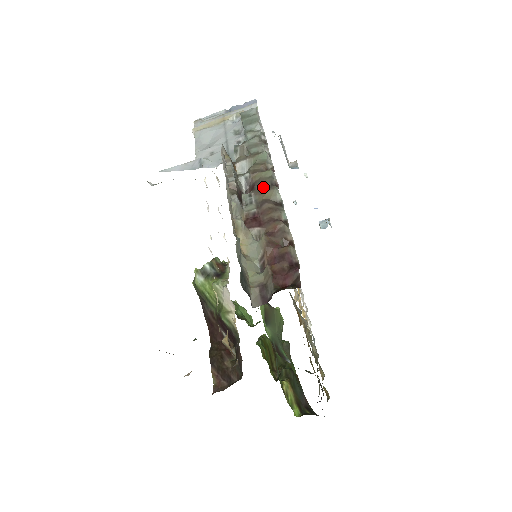
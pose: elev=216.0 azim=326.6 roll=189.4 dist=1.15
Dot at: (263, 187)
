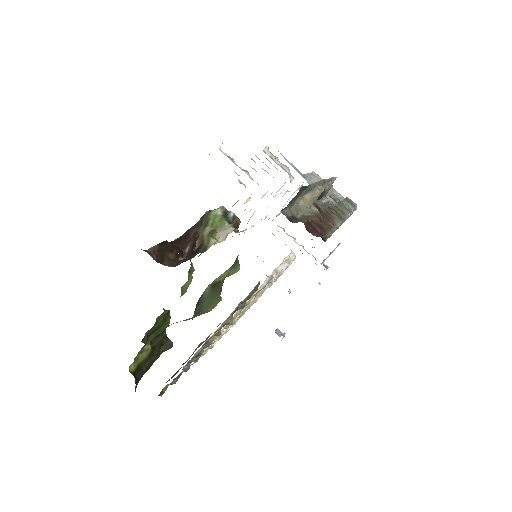
Dot at: (335, 213)
